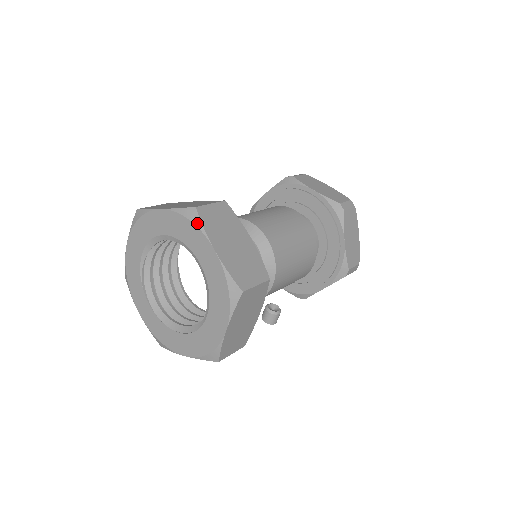
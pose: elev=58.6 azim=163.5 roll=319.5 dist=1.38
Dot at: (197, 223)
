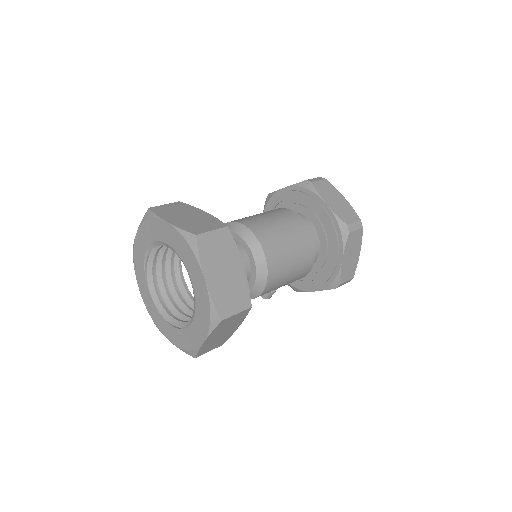
Dot at: (194, 250)
